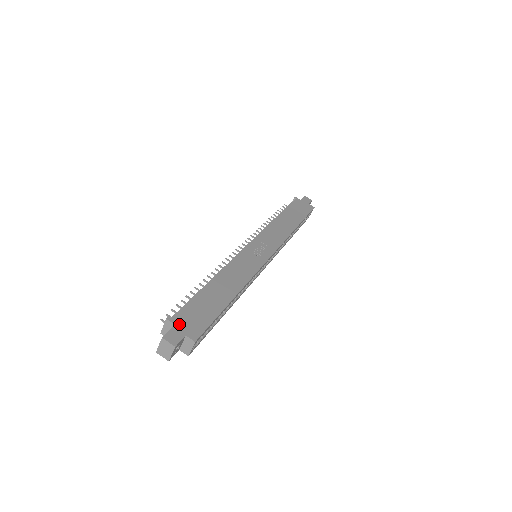
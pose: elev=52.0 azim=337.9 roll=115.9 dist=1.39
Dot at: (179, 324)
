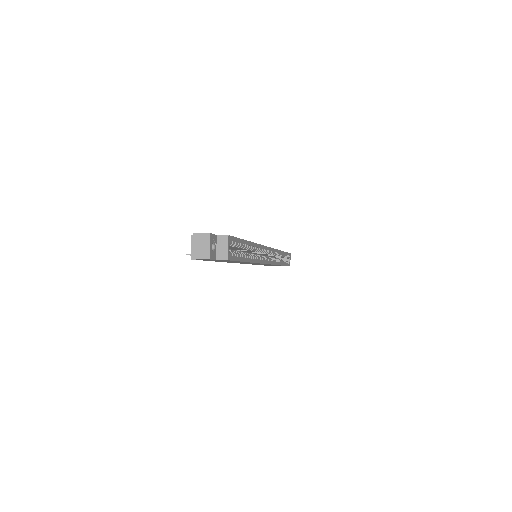
Dot at: occluded
